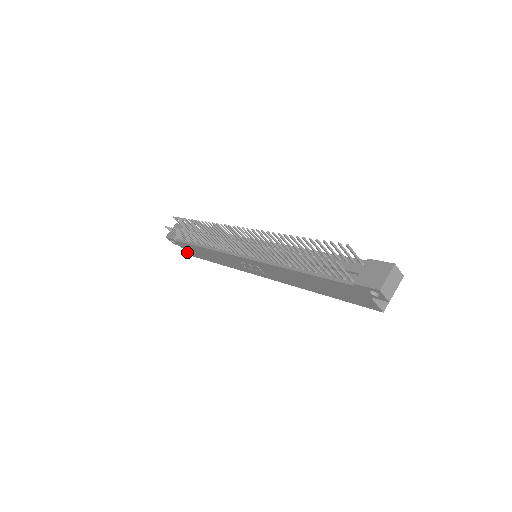
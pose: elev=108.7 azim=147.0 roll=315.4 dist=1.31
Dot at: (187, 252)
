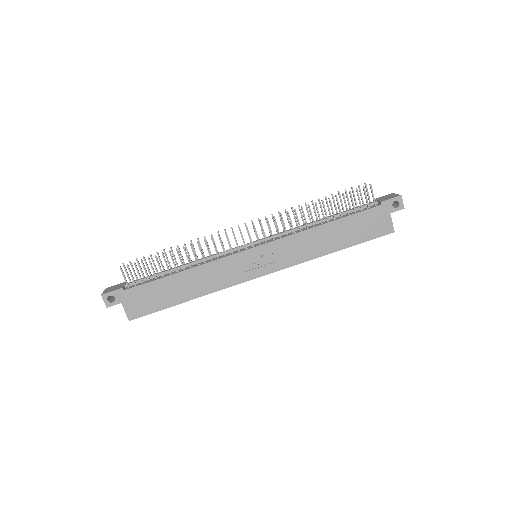
Dot at: (127, 314)
